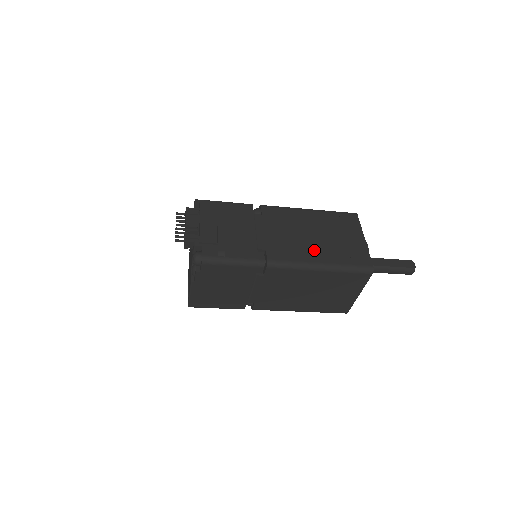
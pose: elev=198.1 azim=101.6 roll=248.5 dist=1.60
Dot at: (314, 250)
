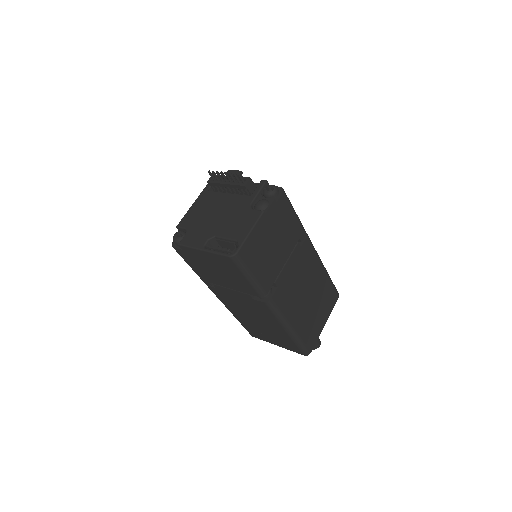
Dot at: occluded
